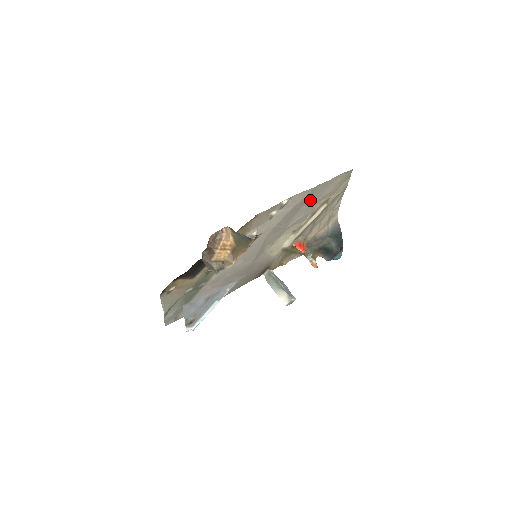
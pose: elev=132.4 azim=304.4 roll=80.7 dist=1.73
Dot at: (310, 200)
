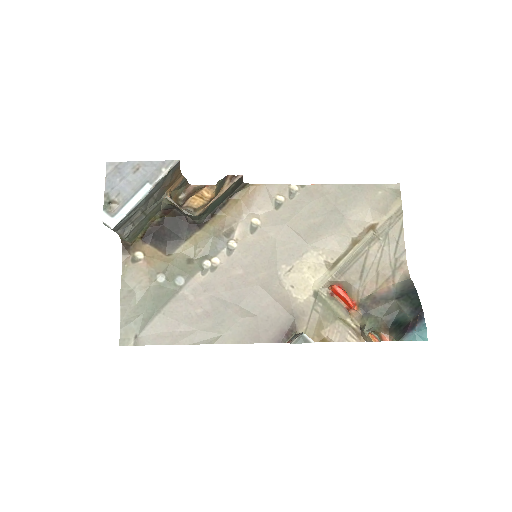
Dot at: (339, 209)
